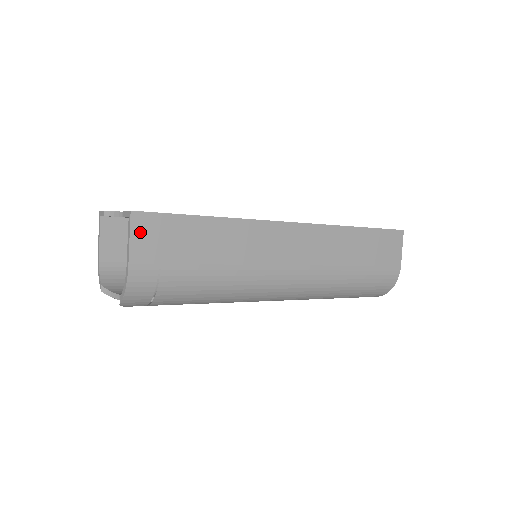
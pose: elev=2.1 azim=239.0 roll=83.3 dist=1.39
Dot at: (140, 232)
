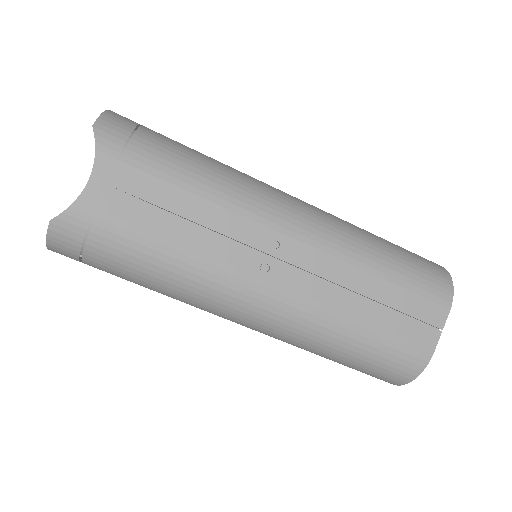
Dot at: occluded
